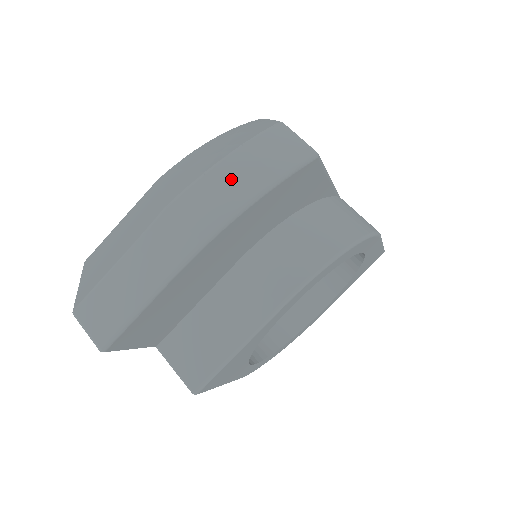
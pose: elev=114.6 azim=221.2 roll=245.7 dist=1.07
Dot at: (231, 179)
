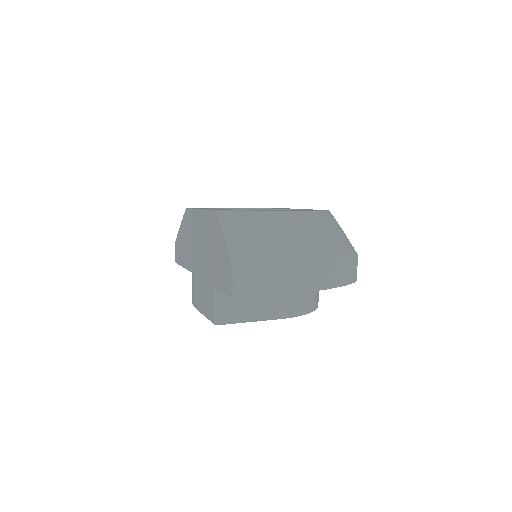
Dot at: (335, 271)
